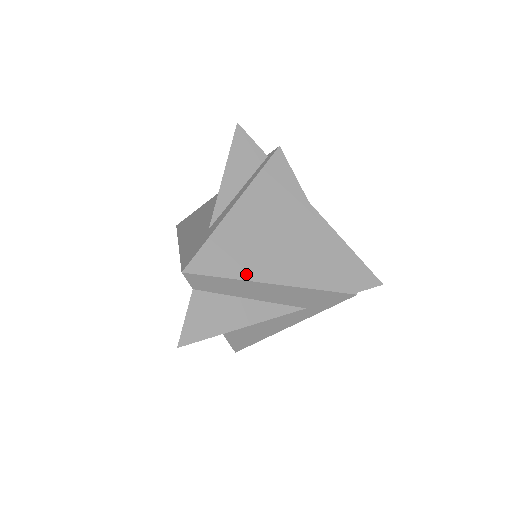
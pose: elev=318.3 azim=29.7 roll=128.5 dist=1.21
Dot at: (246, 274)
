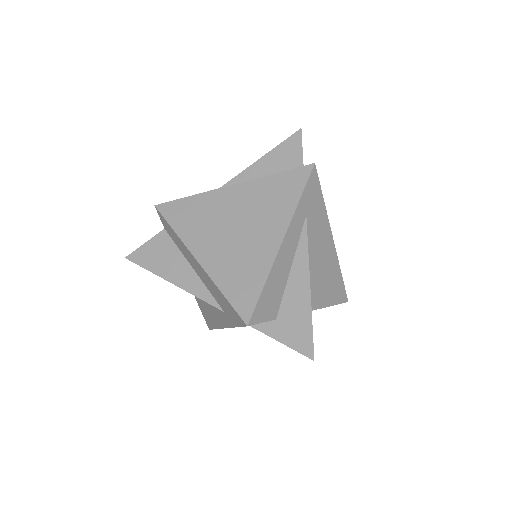
Dot at: (187, 237)
